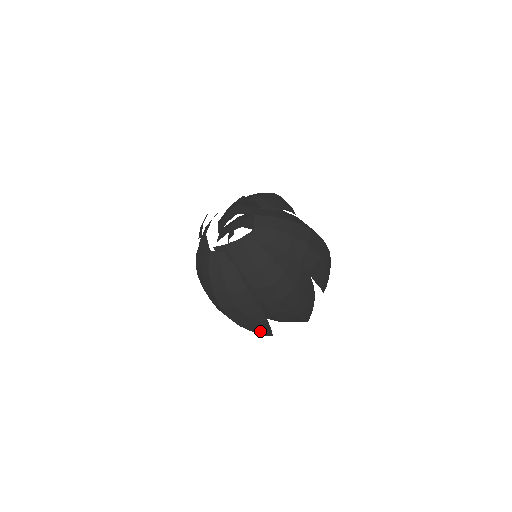
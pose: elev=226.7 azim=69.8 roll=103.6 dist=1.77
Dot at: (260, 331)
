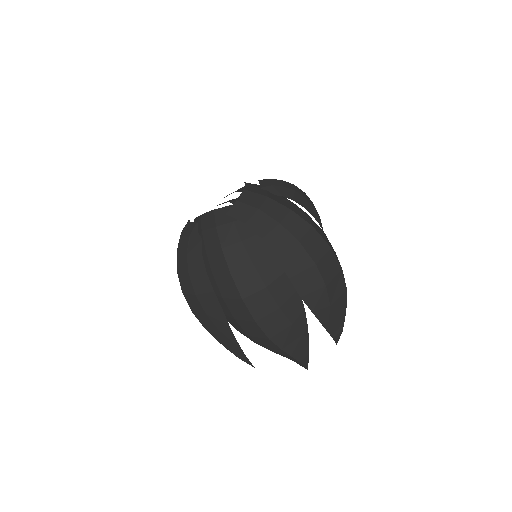
Dot at: (230, 347)
